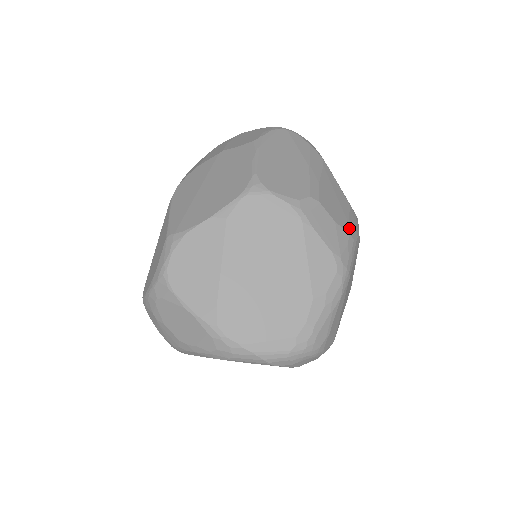
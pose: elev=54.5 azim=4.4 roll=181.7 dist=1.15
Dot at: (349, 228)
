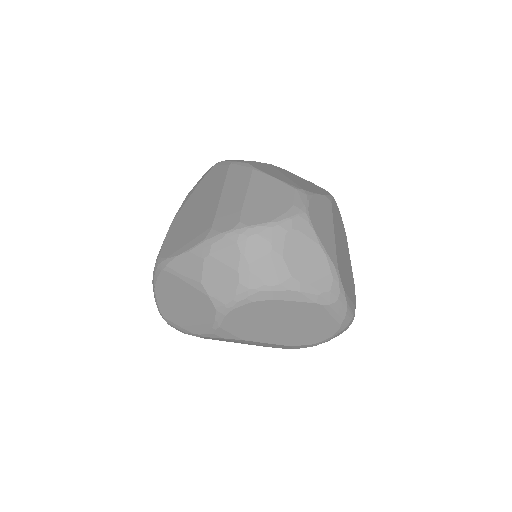
Dot at: occluded
